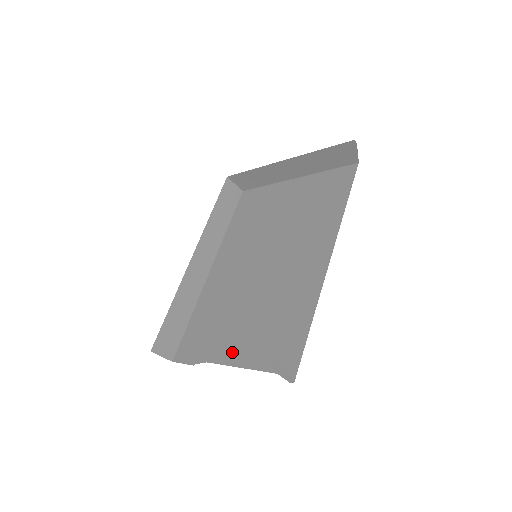
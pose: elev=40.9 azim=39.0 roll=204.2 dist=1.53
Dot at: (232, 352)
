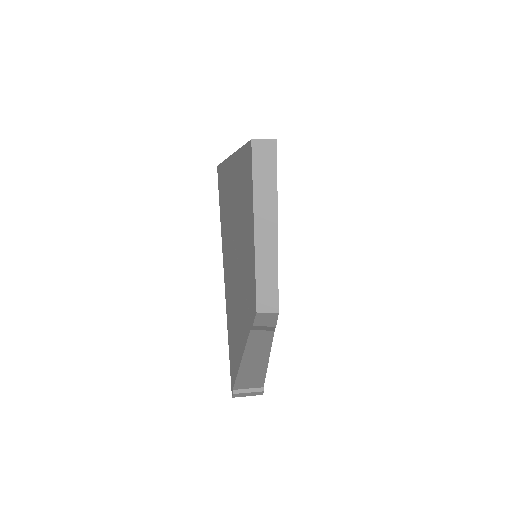
Dot at: occluded
